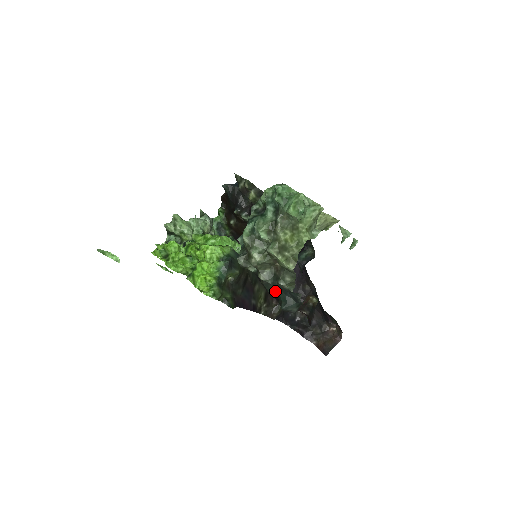
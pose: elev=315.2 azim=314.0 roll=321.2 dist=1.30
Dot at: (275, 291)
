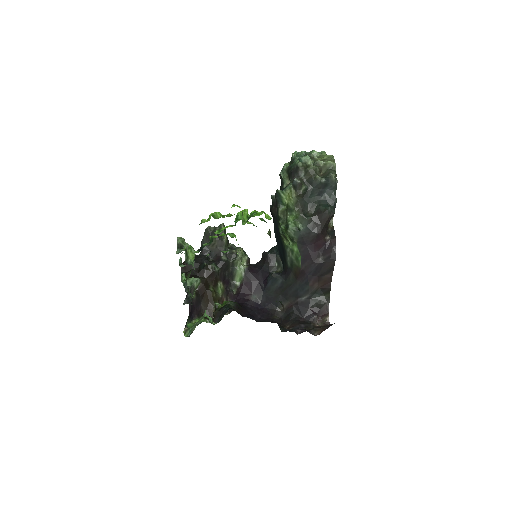
Dot at: (312, 215)
